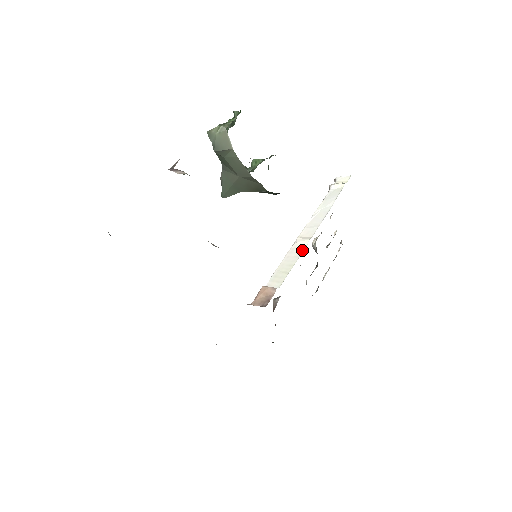
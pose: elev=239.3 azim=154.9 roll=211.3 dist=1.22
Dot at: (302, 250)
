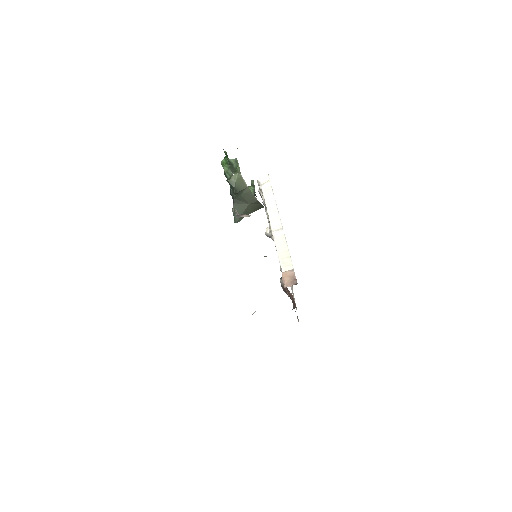
Dot at: (284, 238)
